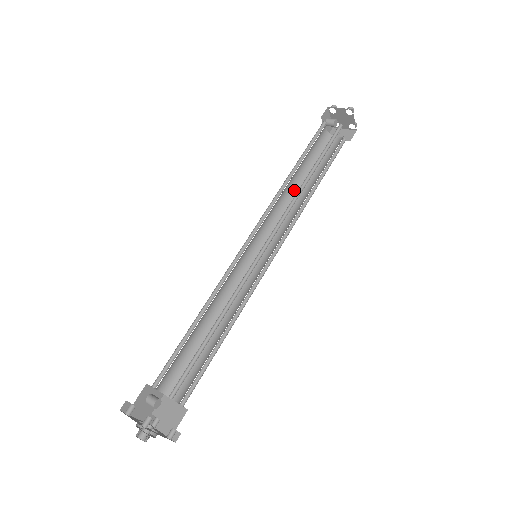
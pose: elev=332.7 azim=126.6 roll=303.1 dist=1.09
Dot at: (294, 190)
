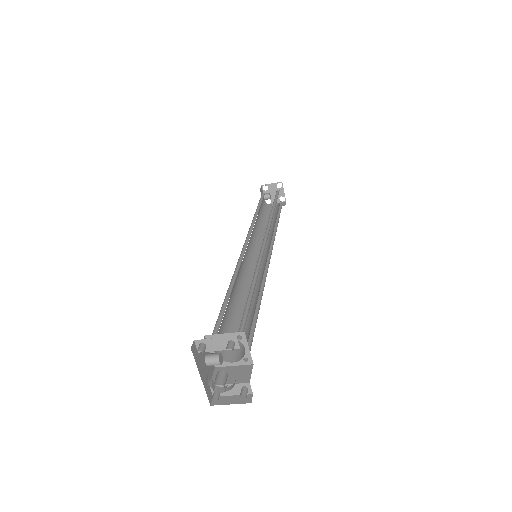
Dot at: (260, 229)
